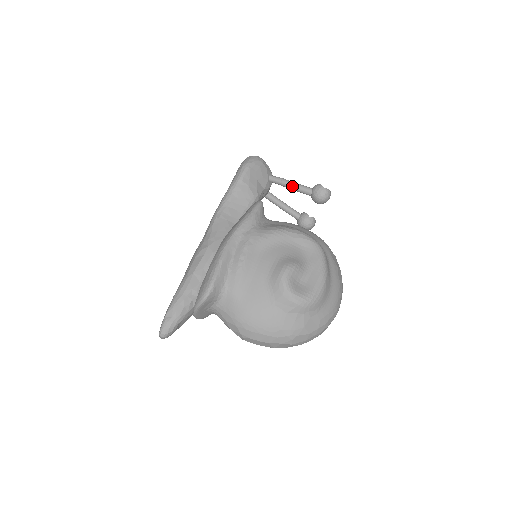
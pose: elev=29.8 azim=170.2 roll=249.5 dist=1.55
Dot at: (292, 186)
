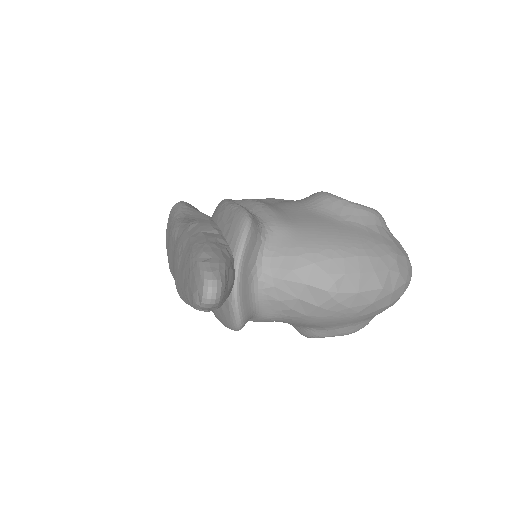
Dot at: occluded
